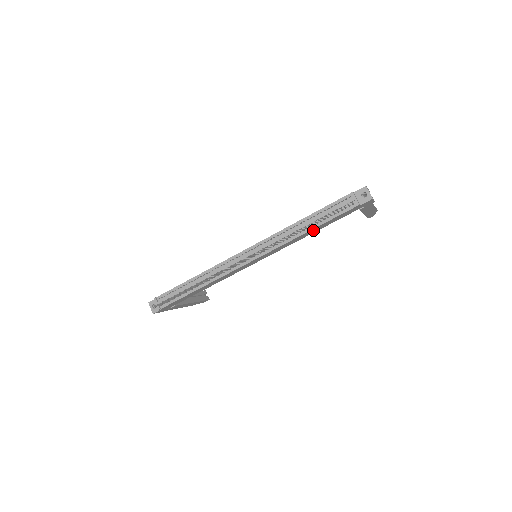
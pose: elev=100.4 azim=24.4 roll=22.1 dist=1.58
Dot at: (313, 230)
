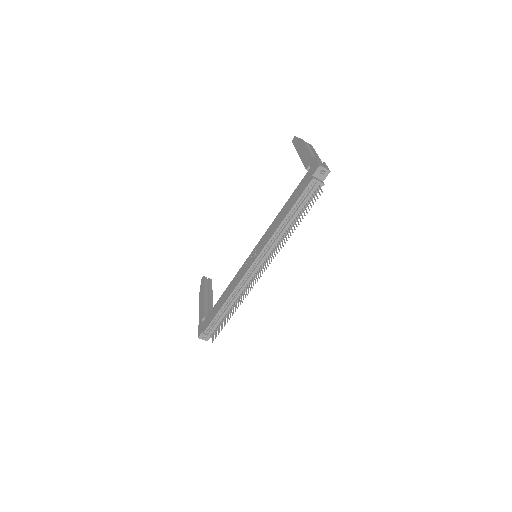
Dot at: occluded
